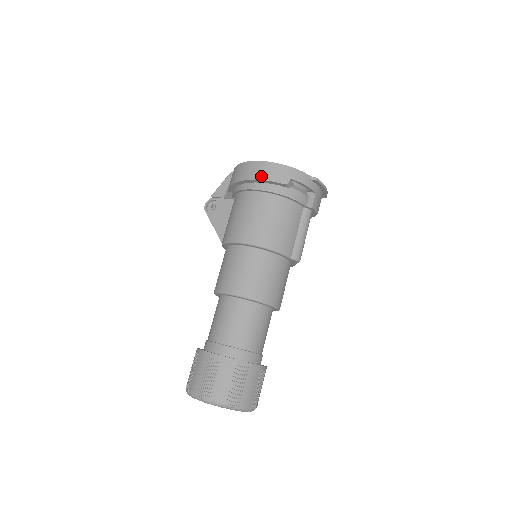
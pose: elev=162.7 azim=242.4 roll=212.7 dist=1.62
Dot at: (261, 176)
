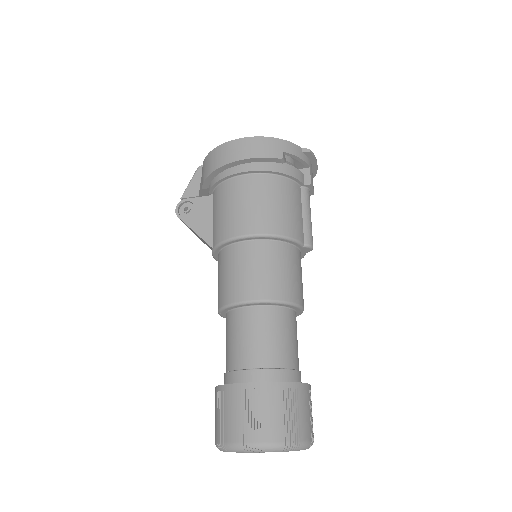
Dot at: (249, 154)
